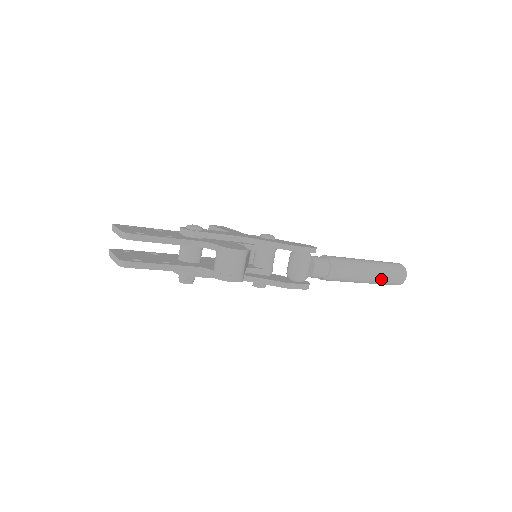
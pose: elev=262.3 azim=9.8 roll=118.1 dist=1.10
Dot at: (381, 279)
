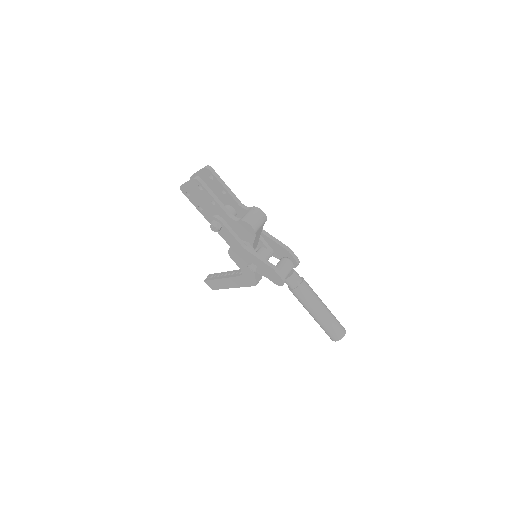
Dot at: (329, 321)
